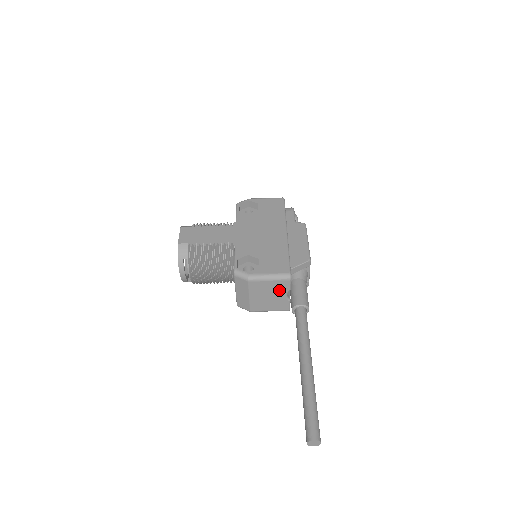
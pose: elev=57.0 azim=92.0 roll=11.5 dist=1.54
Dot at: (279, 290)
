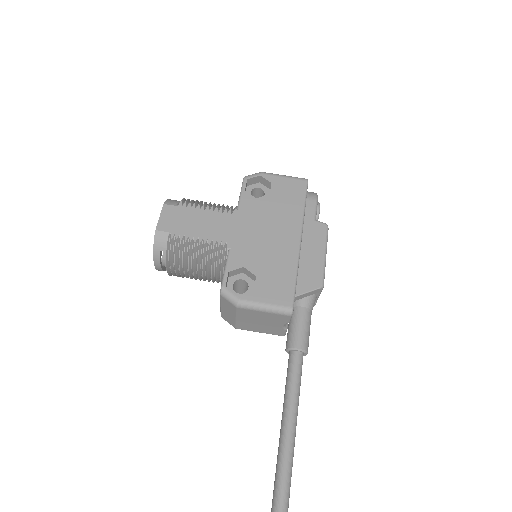
Dot at: (275, 320)
